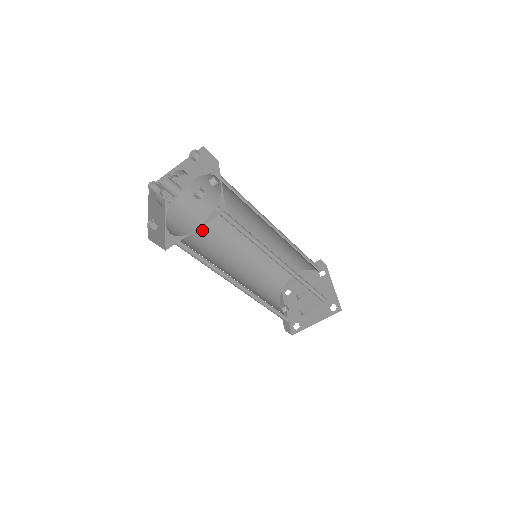
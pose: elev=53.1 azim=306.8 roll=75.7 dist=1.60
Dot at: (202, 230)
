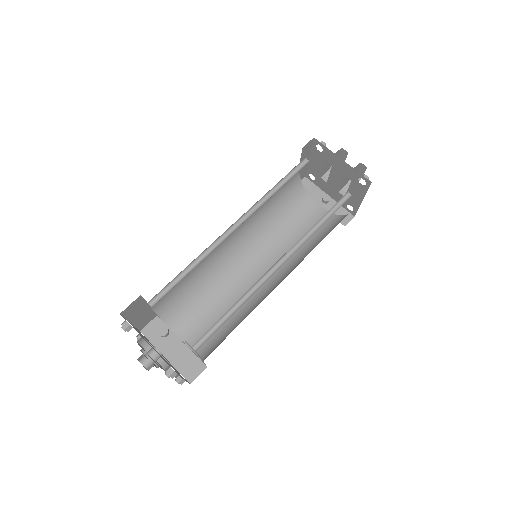
Dot at: (202, 290)
